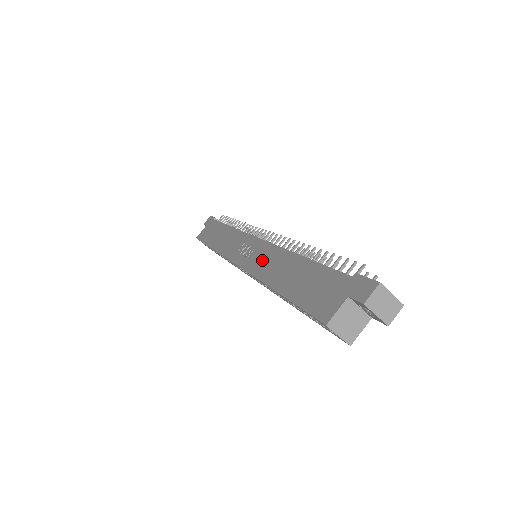
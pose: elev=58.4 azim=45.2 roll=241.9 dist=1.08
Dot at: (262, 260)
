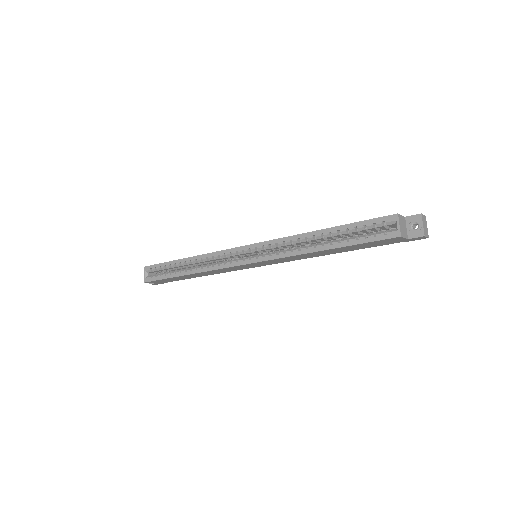
Dot at: occluded
